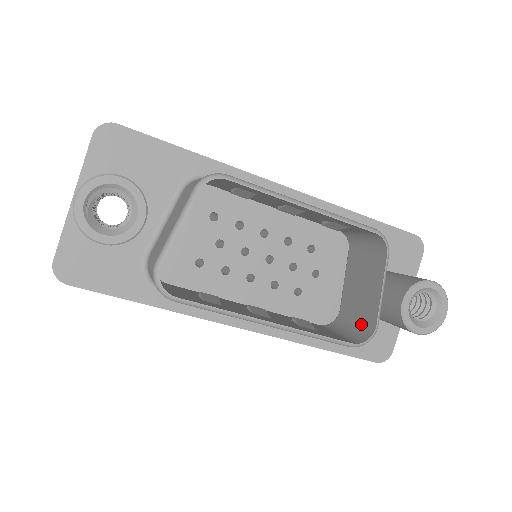
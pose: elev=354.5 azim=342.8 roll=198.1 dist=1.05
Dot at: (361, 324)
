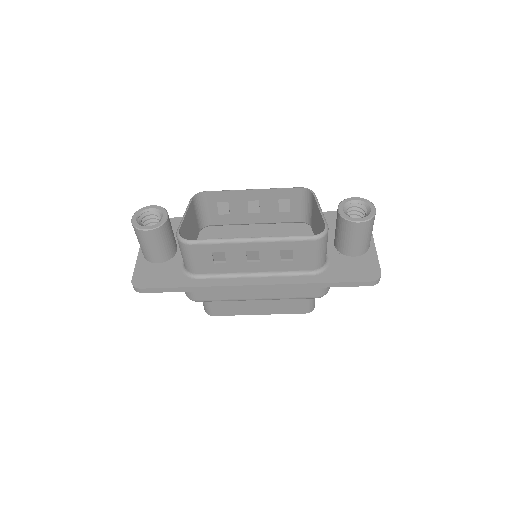
Dot at: occluded
